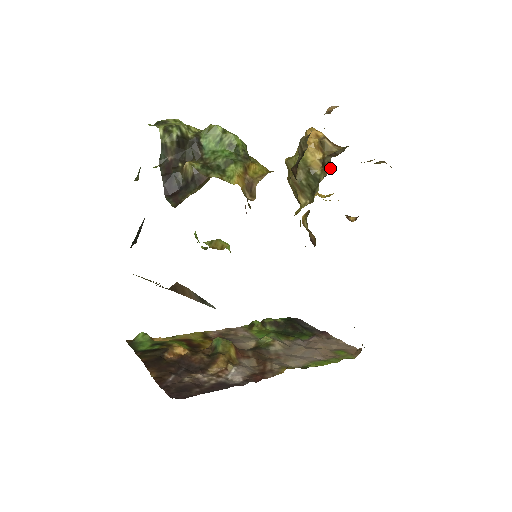
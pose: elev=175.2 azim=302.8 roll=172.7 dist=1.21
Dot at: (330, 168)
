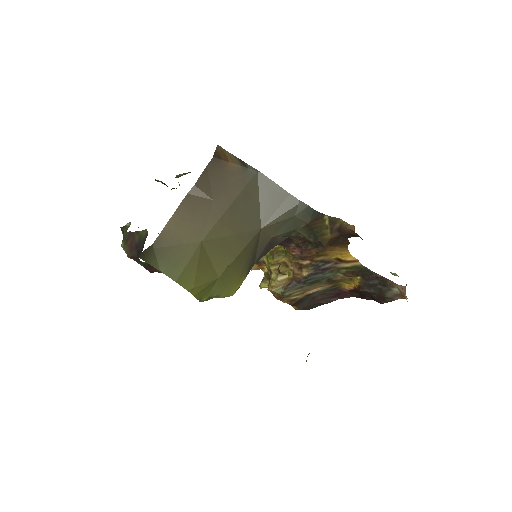
Dot at: occluded
